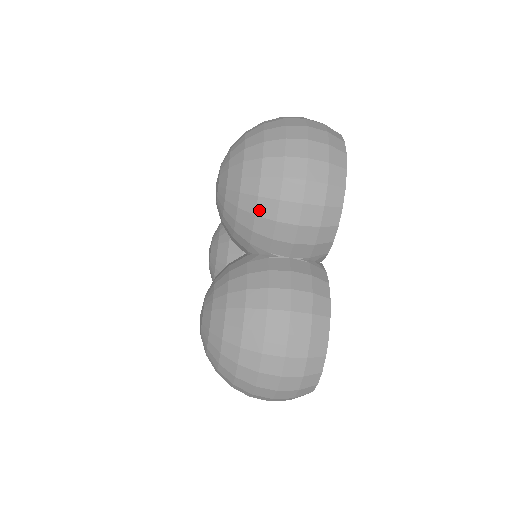
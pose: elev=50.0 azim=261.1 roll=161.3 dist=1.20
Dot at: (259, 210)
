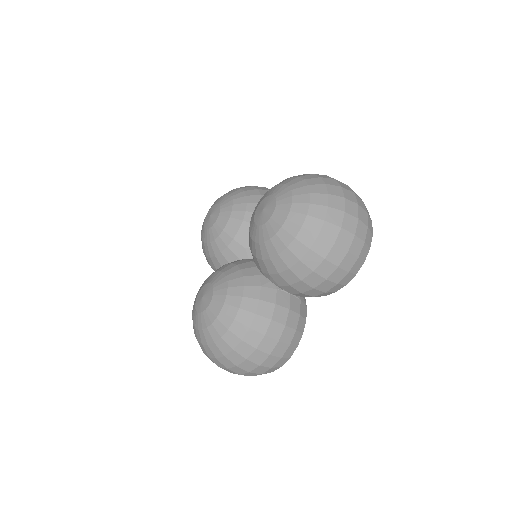
Dot at: (294, 268)
